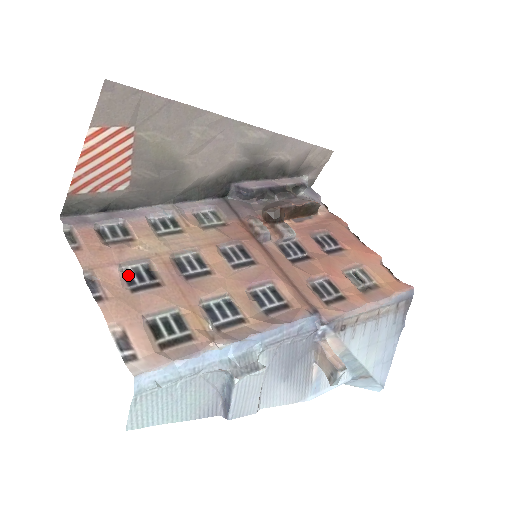
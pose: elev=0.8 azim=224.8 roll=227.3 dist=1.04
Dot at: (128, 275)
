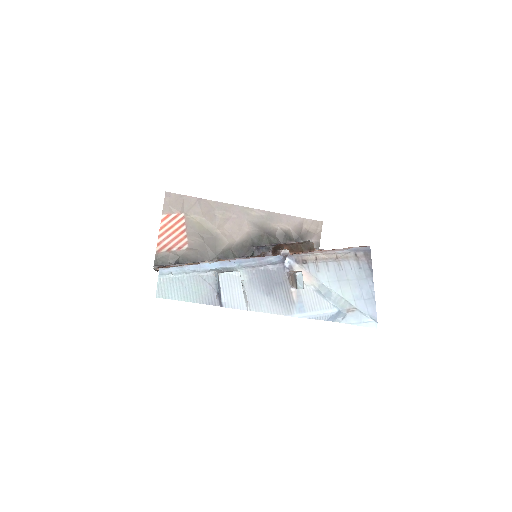
Dot at: occluded
